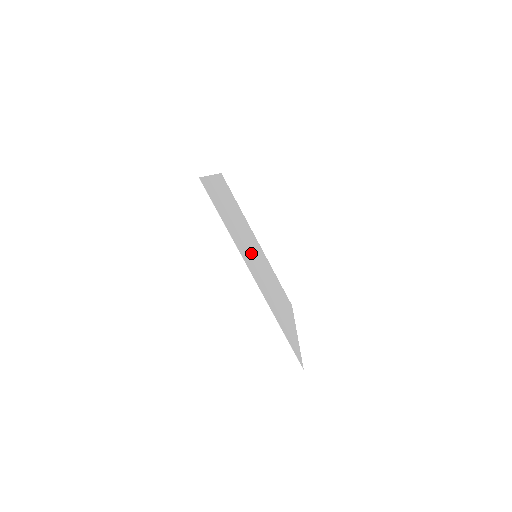
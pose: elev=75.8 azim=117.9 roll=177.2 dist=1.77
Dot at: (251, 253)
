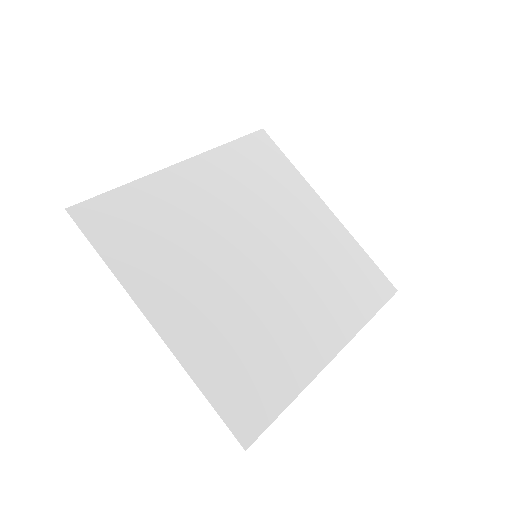
Dot at: (269, 288)
